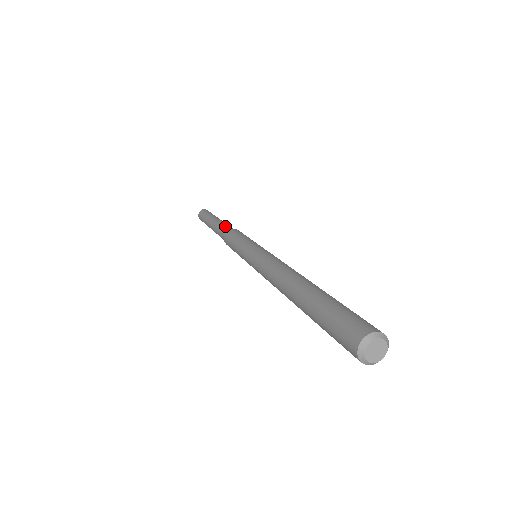
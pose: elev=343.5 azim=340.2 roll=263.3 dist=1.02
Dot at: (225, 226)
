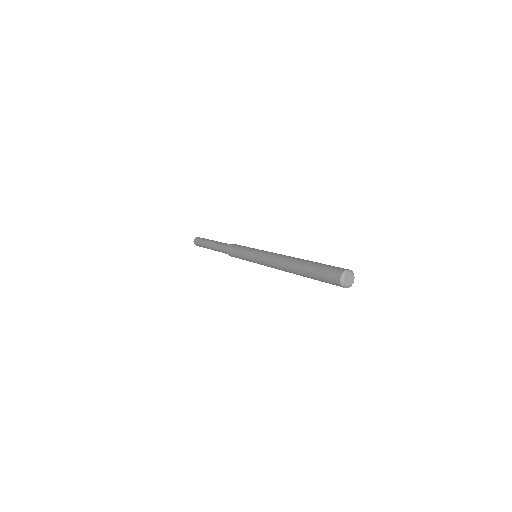
Dot at: occluded
